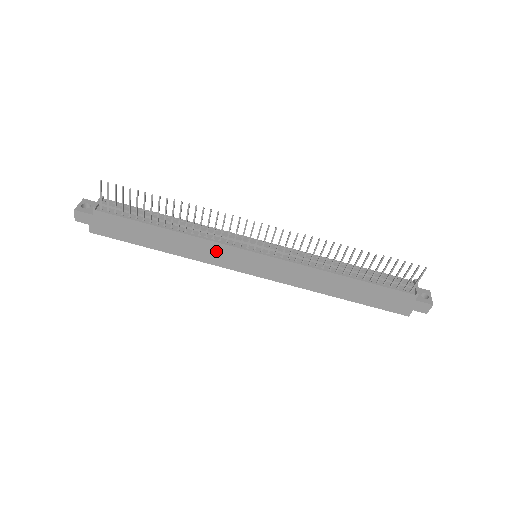
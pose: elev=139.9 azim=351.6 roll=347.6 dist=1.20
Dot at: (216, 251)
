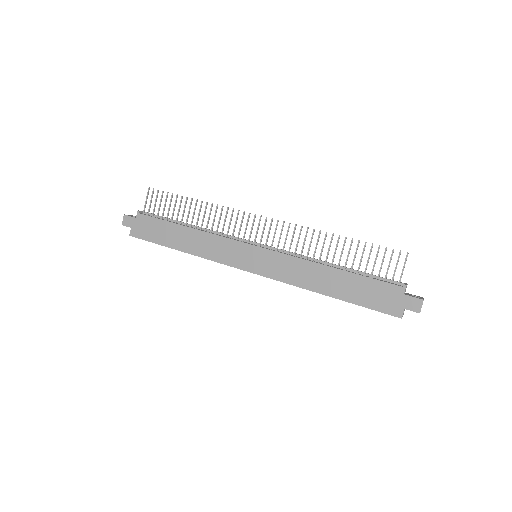
Dot at: (222, 247)
